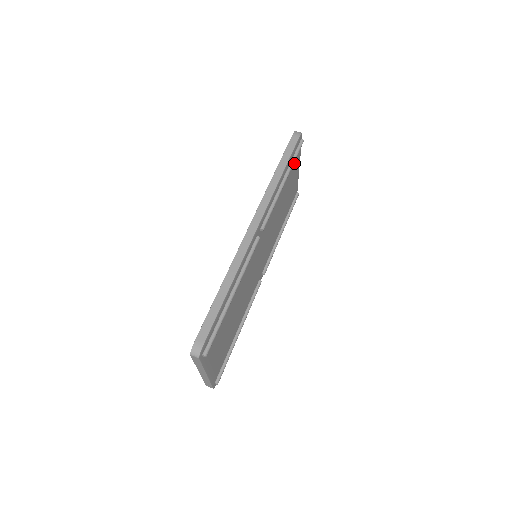
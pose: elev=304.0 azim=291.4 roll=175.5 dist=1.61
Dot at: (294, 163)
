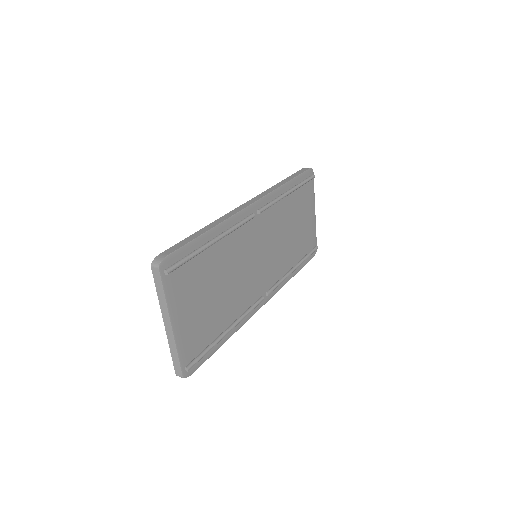
Dot at: (305, 194)
